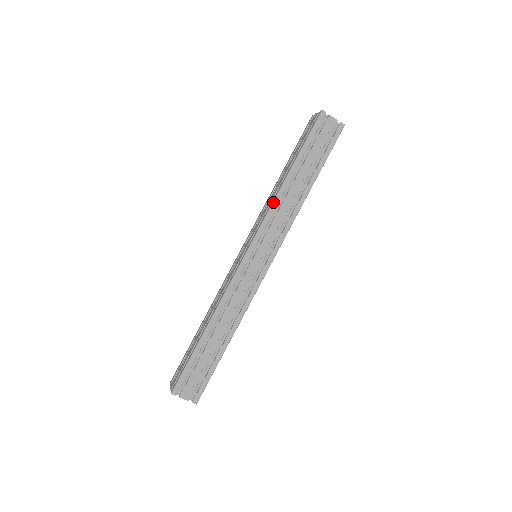
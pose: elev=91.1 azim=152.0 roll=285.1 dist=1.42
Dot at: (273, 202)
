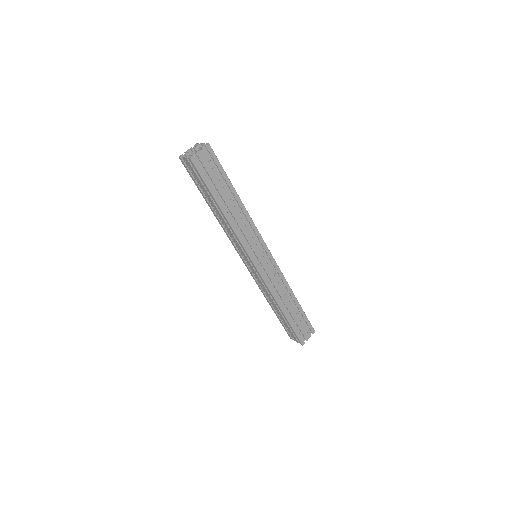
Dot at: (235, 232)
